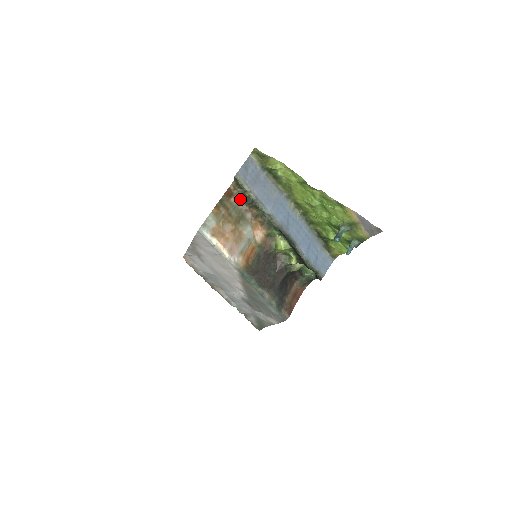
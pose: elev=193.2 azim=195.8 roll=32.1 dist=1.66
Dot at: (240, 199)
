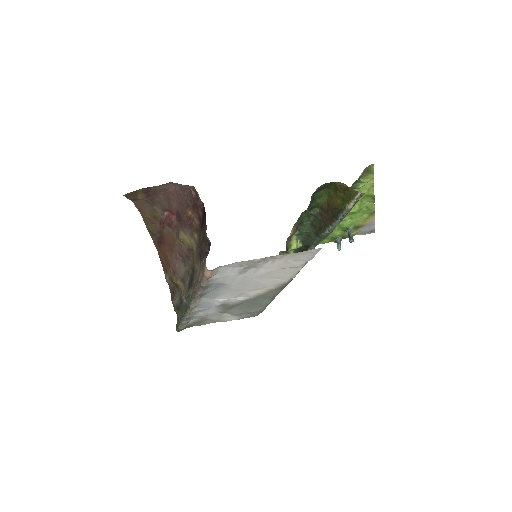
Dot at: (309, 204)
